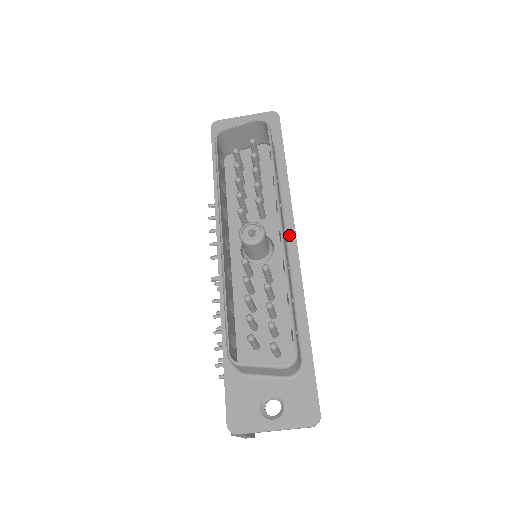
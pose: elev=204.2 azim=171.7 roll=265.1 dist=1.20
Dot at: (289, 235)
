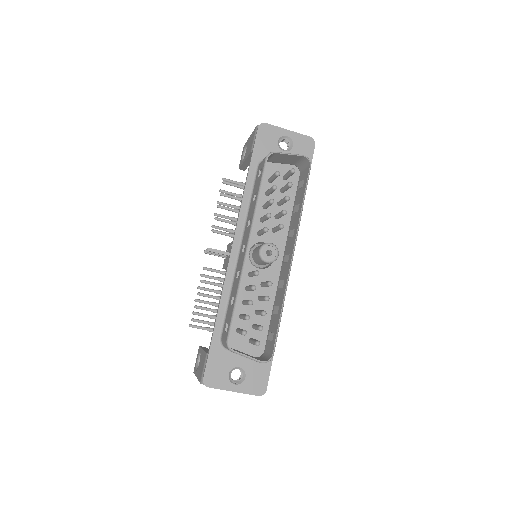
Dot at: occluded
